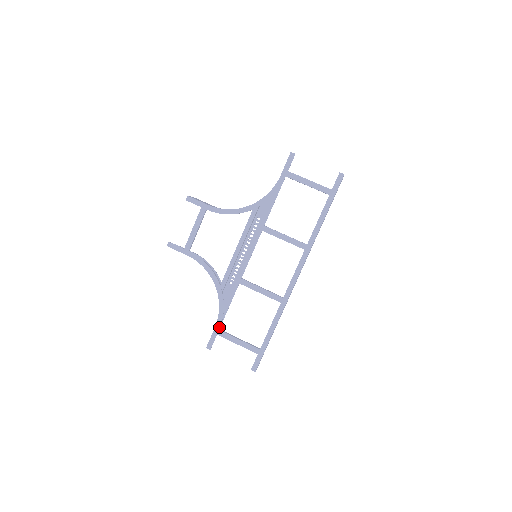
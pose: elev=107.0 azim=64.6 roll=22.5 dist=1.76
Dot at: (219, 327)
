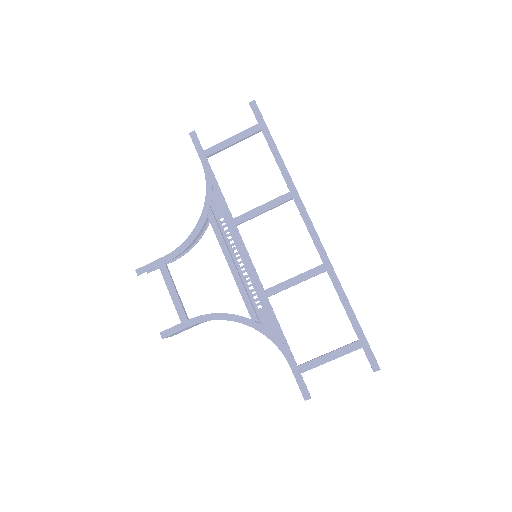
Dot at: (294, 363)
